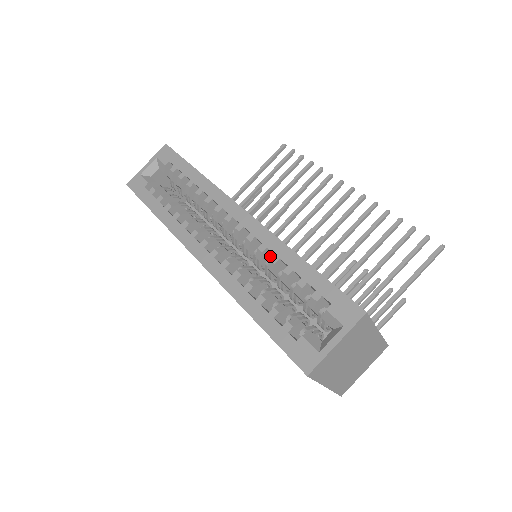
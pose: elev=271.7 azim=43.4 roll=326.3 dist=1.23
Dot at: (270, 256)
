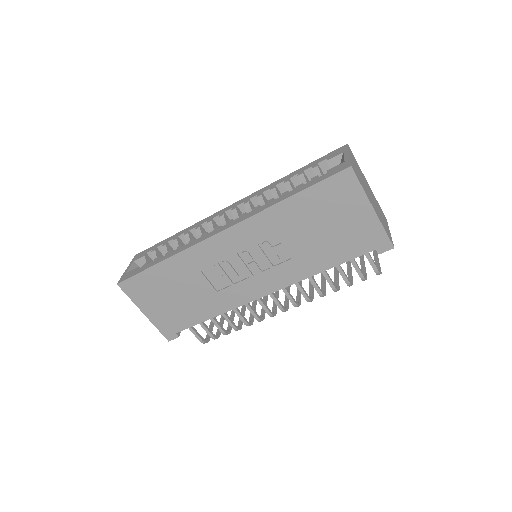
Dot at: occluded
